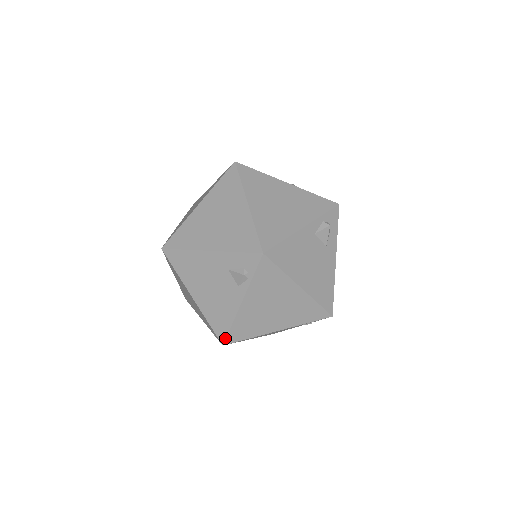
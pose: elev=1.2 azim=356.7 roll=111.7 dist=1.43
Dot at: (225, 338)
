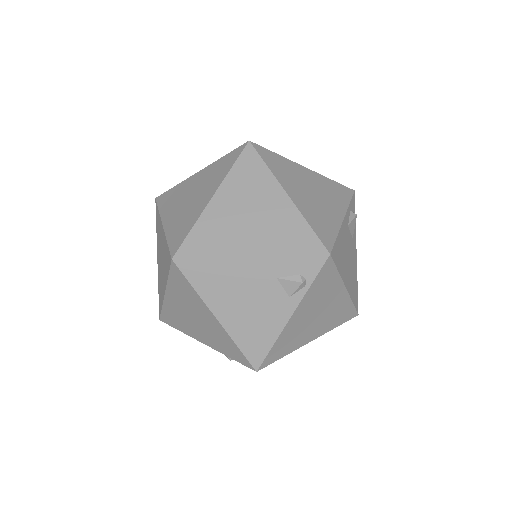
Dot at: (261, 362)
